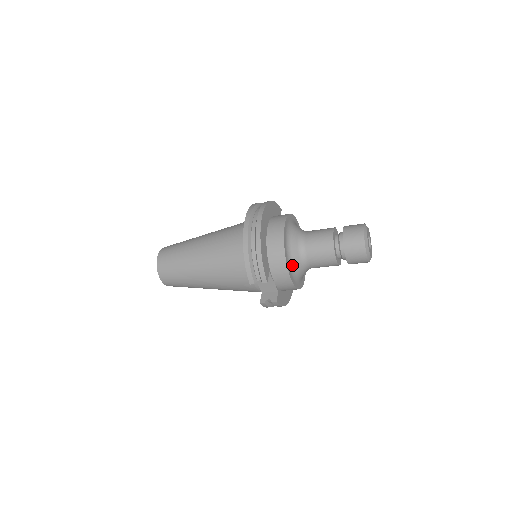
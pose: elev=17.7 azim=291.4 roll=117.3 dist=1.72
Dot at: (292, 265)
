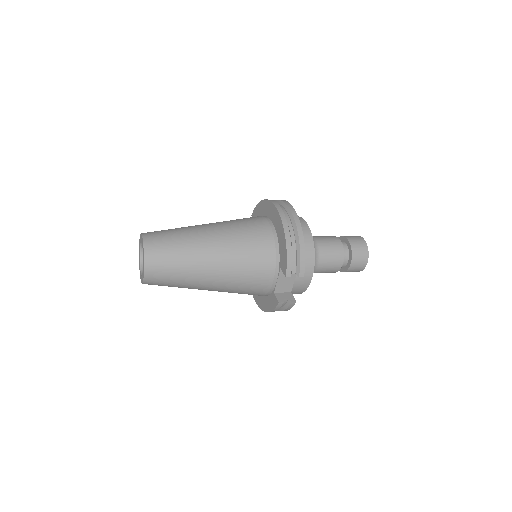
Dot at: occluded
